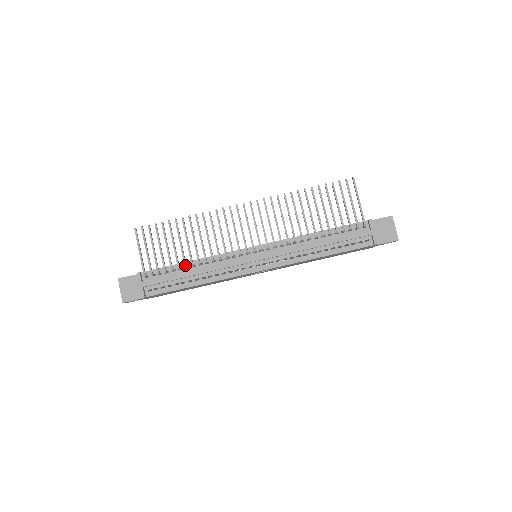
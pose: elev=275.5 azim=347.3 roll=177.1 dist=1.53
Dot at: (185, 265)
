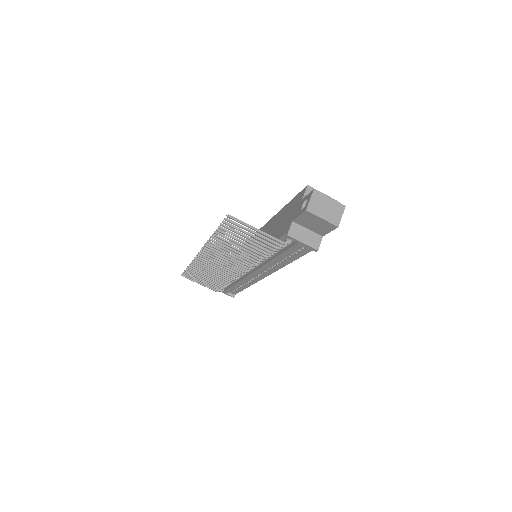
Dot at: occluded
